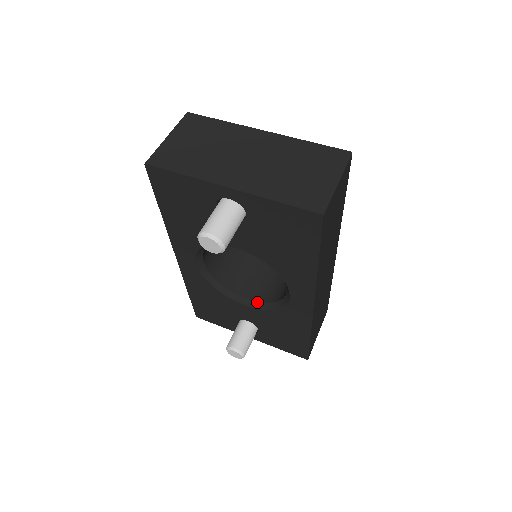
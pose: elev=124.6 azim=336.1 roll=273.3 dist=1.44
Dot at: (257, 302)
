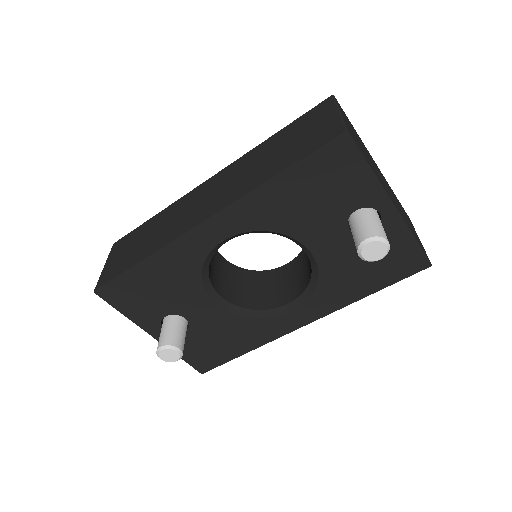
Dot at: (230, 303)
